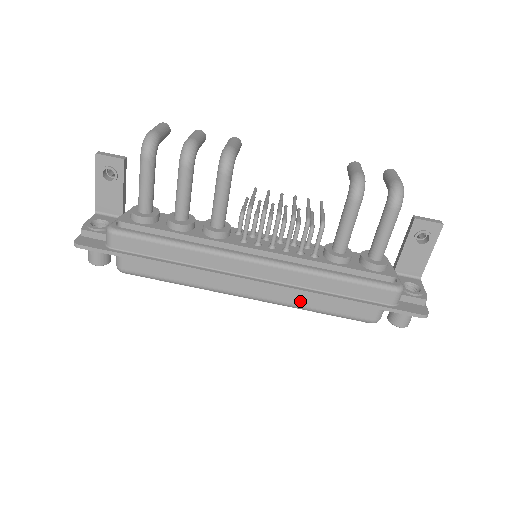
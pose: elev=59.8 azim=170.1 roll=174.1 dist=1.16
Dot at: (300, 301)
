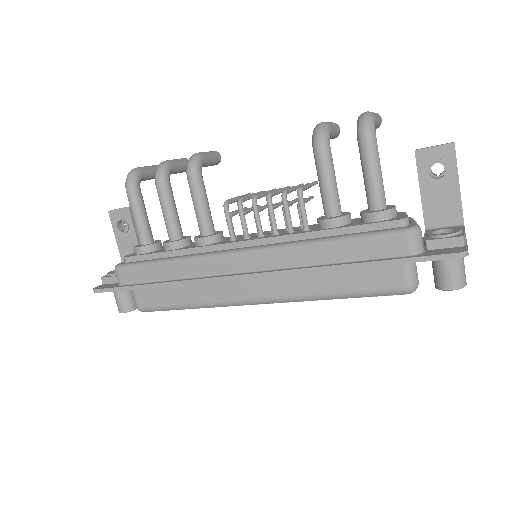
Dot at: (309, 288)
